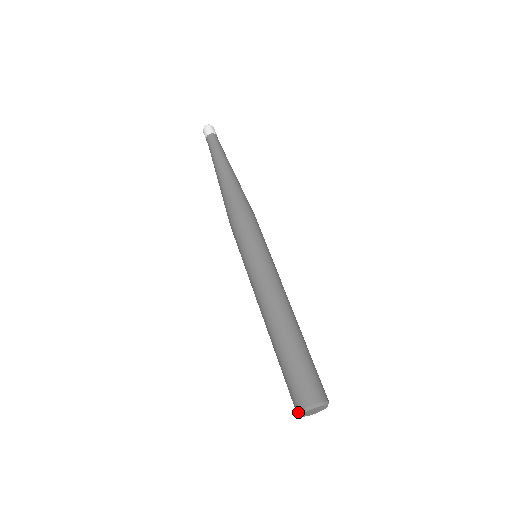
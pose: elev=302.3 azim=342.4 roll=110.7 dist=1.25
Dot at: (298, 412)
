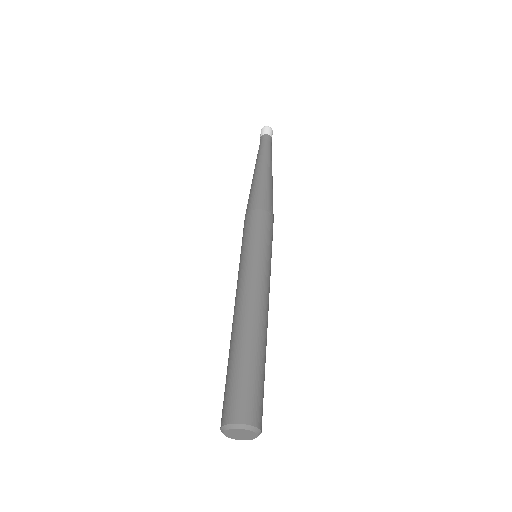
Dot at: (222, 432)
